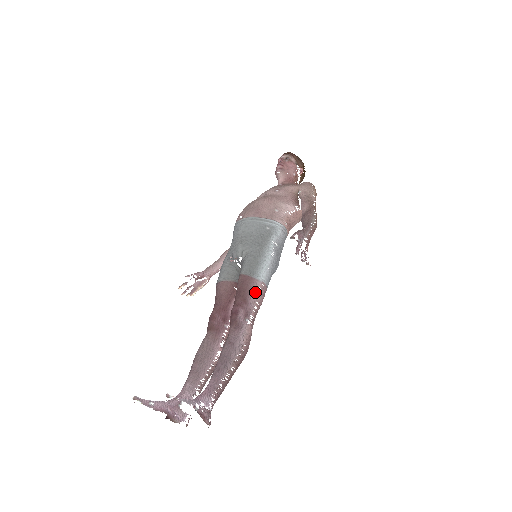
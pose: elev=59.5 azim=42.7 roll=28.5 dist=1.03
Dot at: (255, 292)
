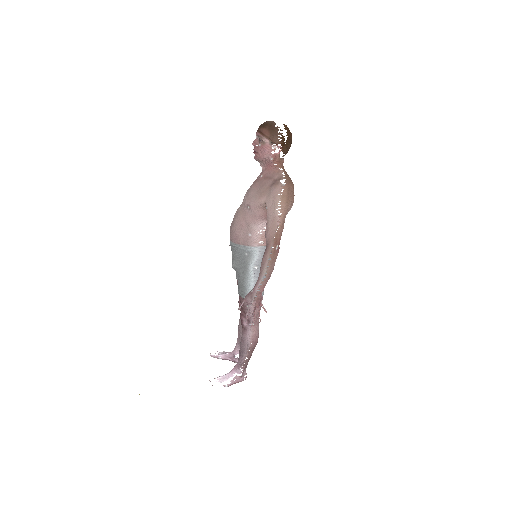
Dot at: occluded
